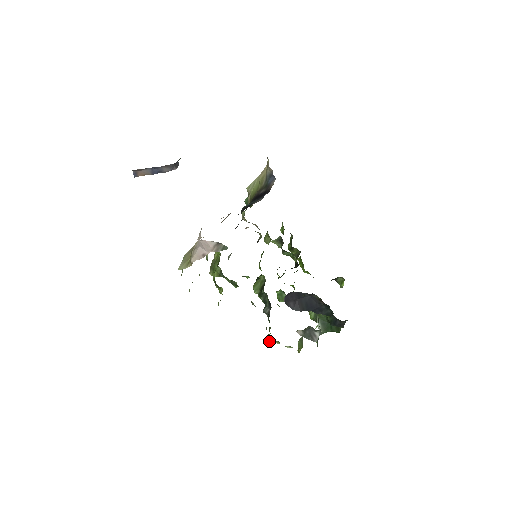
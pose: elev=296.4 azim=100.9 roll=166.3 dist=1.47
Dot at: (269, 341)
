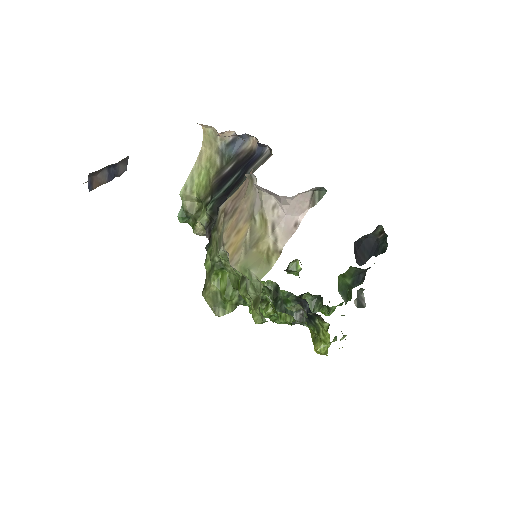
Dot at: (326, 346)
